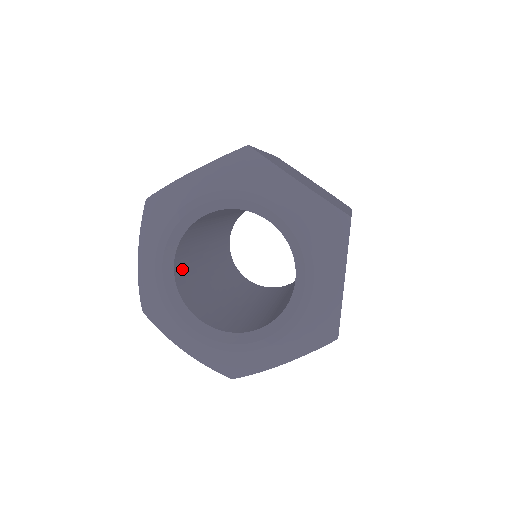
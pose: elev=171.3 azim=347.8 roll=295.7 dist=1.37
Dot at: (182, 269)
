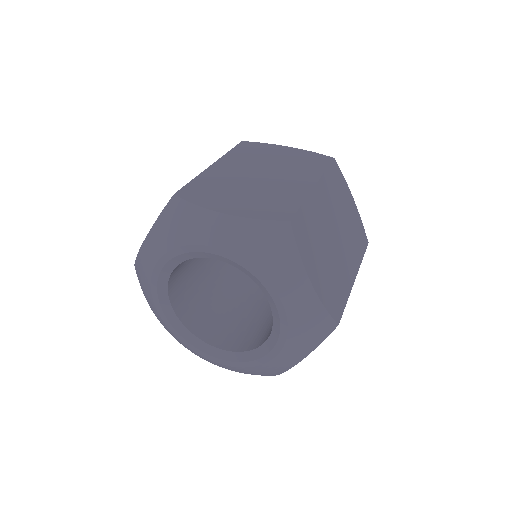
Dot at: (180, 265)
